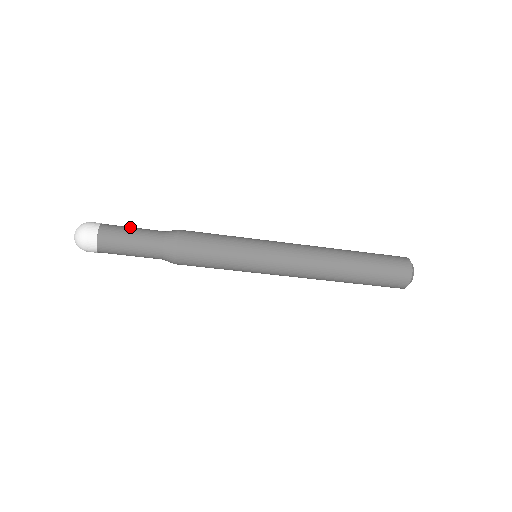
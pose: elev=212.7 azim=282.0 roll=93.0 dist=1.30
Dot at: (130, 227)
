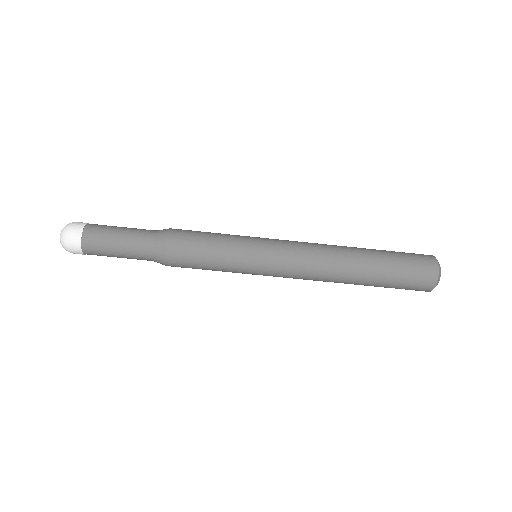
Dot at: (117, 227)
